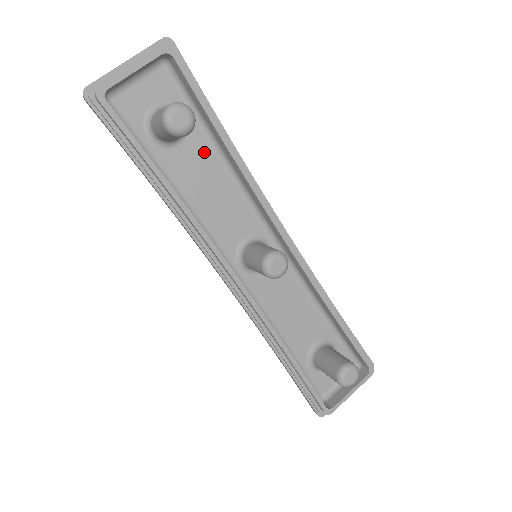
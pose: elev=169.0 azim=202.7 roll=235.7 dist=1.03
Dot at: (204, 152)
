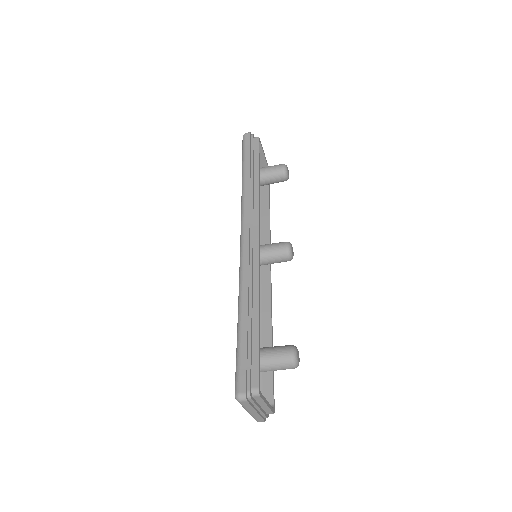
Dot at: occluded
